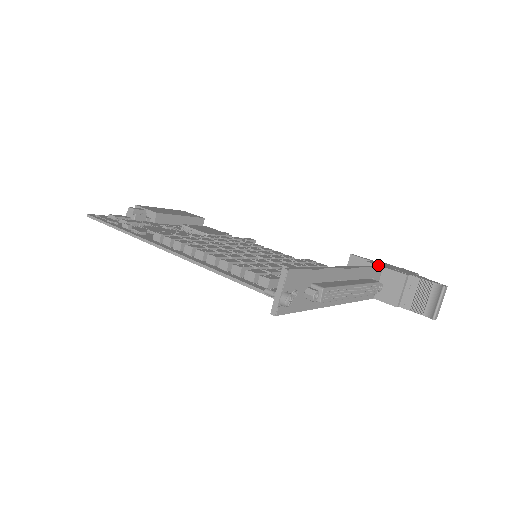
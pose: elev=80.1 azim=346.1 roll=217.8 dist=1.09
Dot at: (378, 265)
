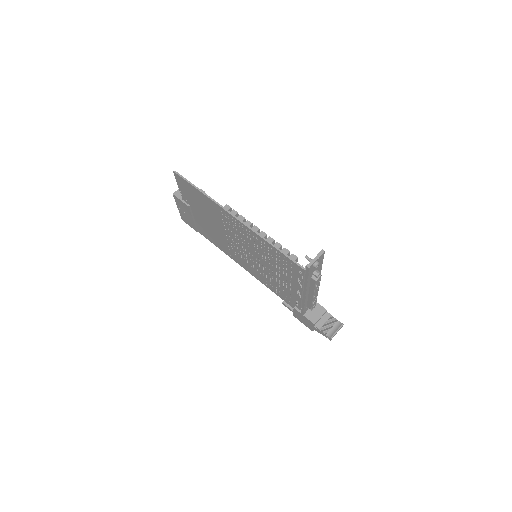
Dot at: occluded
